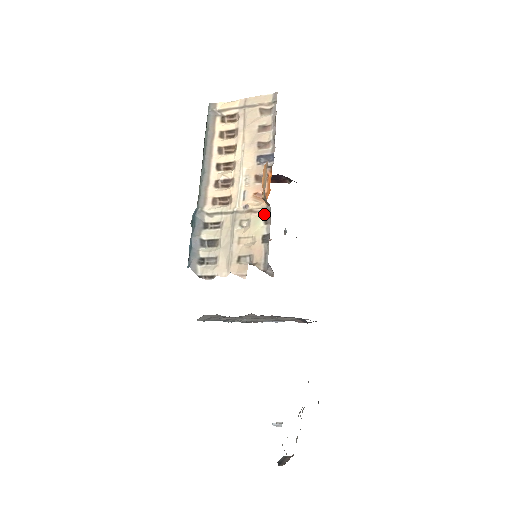
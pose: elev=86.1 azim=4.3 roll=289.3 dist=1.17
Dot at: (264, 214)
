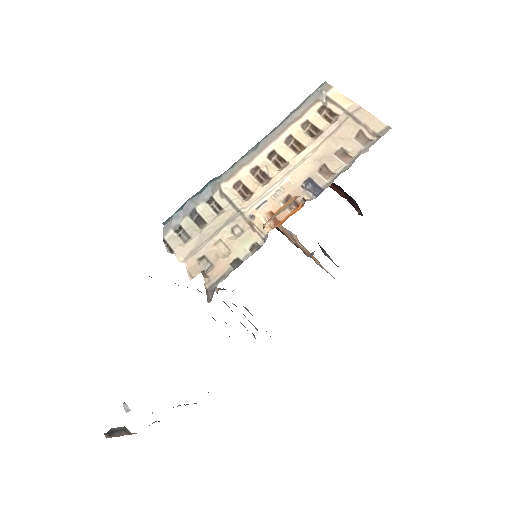
Dot at: (258, 239)
